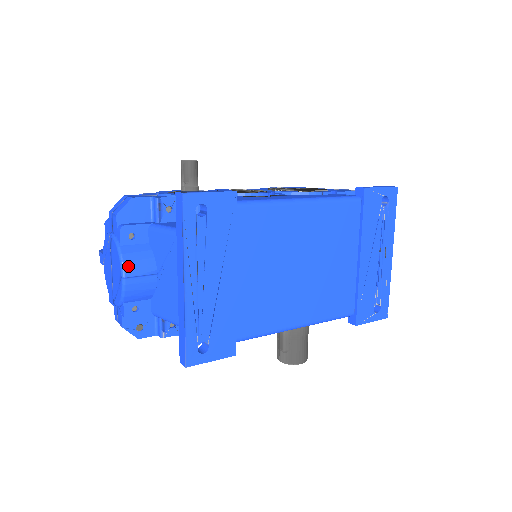
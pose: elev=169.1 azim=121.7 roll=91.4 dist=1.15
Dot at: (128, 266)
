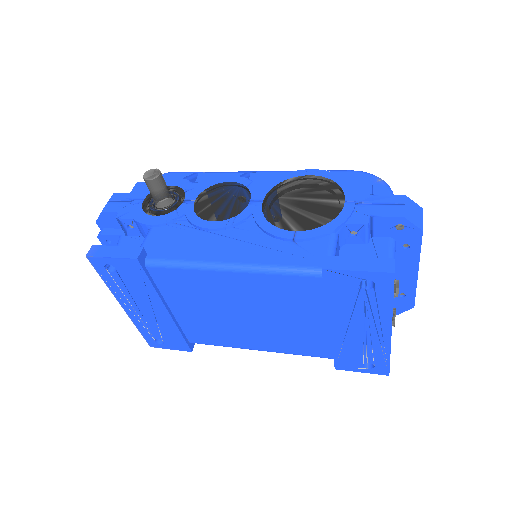
Dot at: occluded
